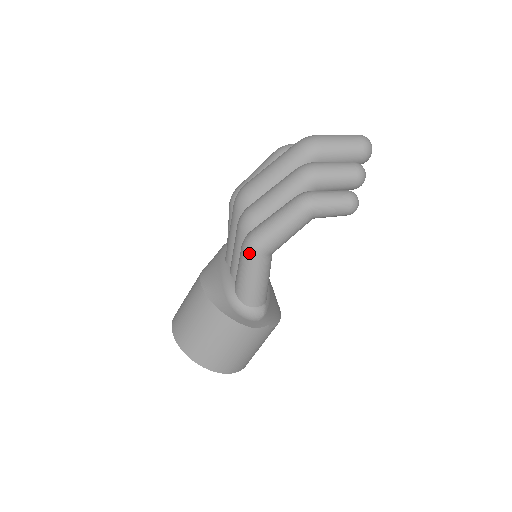
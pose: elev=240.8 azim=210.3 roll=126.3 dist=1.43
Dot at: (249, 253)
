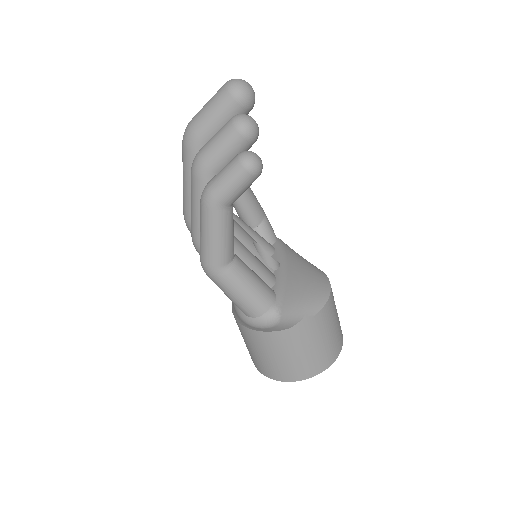
Dot at: (209, 275)
